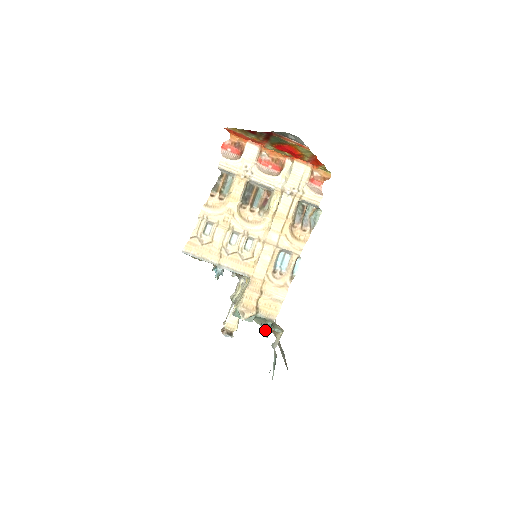
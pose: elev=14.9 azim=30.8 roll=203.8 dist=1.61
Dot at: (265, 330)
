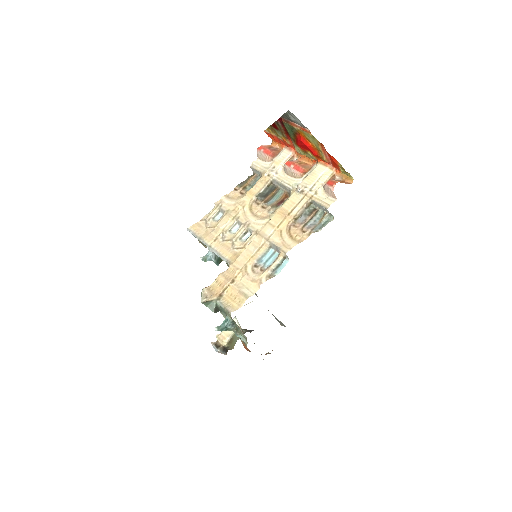
Dot at: (221, 324)
